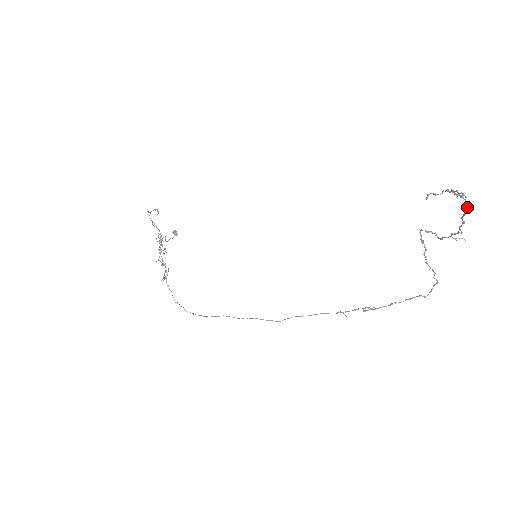
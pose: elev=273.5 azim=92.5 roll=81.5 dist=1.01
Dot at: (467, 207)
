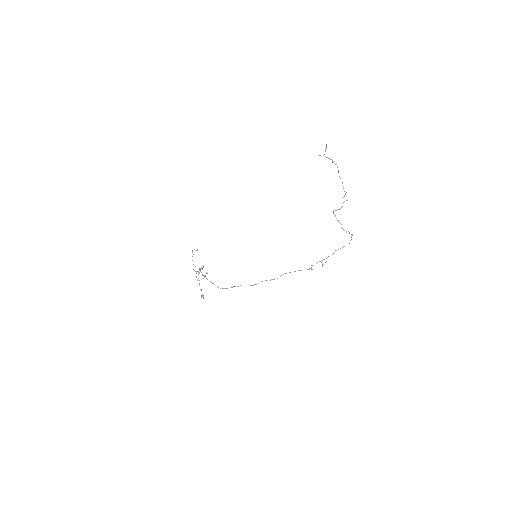
Dot at: (337, 167)
